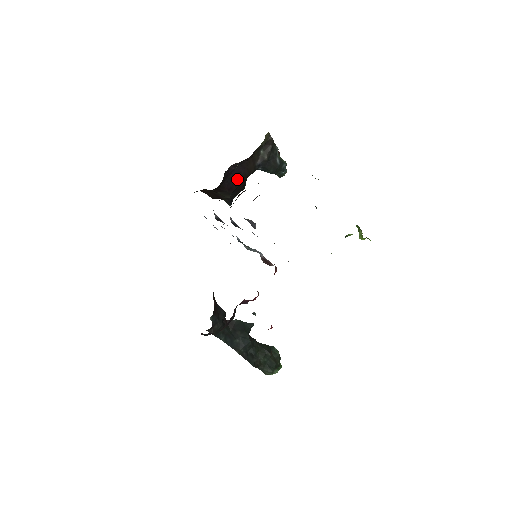
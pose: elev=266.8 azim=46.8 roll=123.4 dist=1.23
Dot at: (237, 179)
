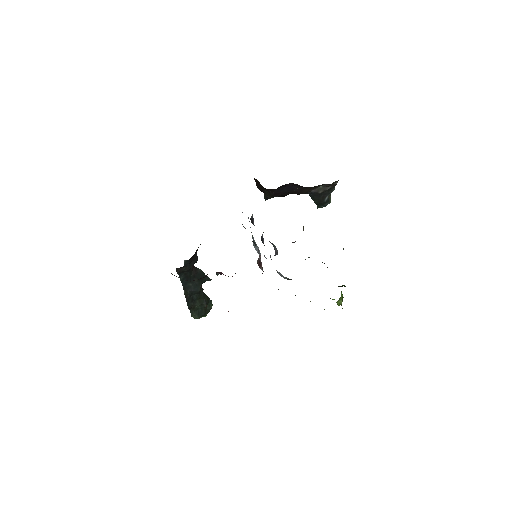
Dot at: (287, 191)
